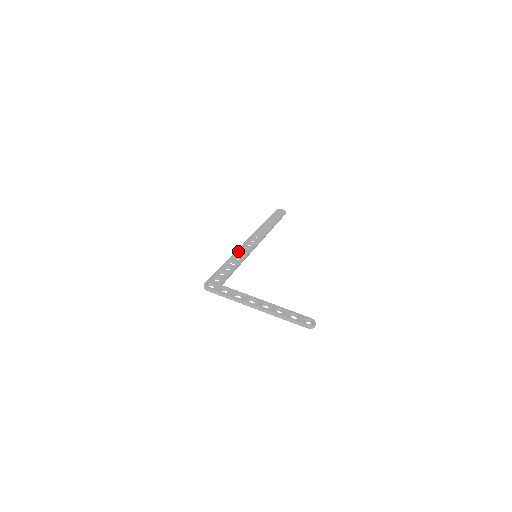
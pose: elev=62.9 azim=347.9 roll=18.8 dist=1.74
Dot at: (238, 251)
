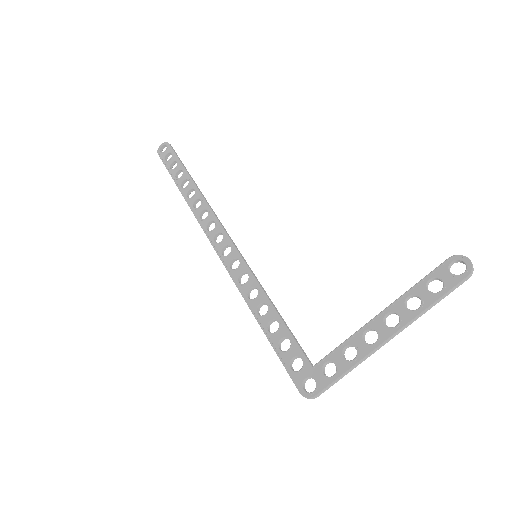
Dot at: (237, 282)
